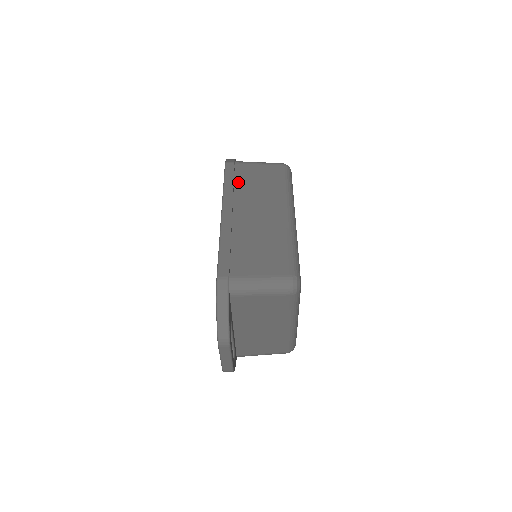
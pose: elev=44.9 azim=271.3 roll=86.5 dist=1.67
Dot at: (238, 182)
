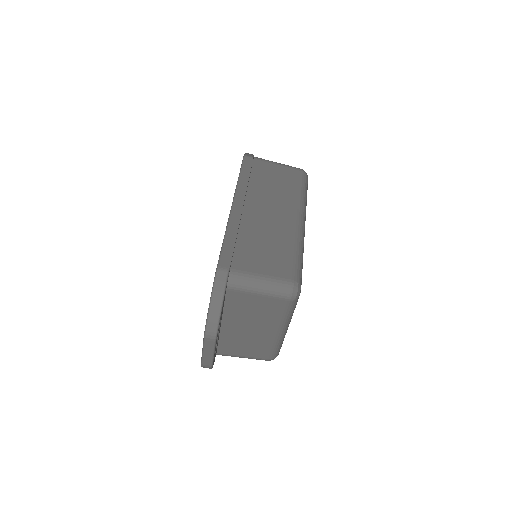
Dot at: (254, 177)
